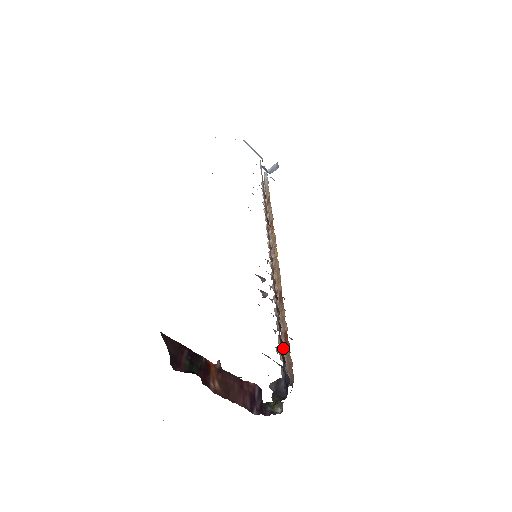
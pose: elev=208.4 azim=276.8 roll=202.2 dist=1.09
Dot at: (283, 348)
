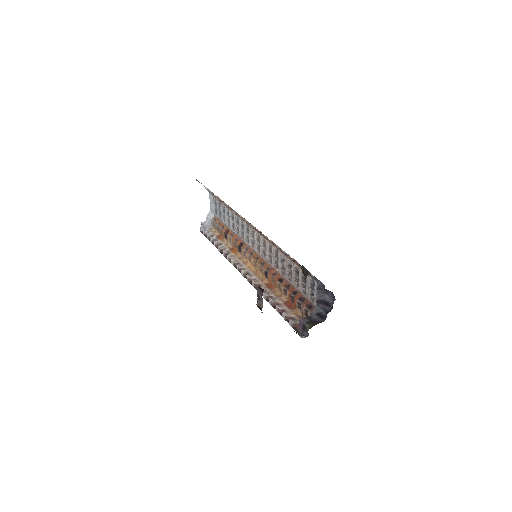
Dot at: (287, 310)
